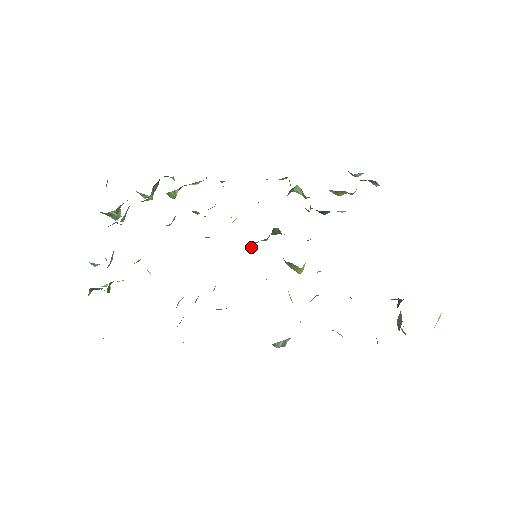
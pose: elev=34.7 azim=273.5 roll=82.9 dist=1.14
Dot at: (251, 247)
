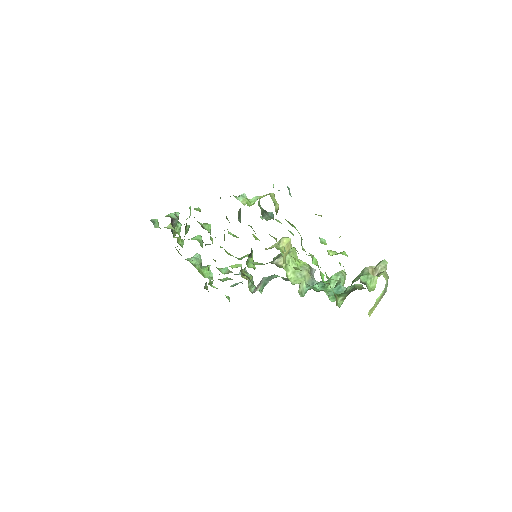
Dot at: (248, 257)
